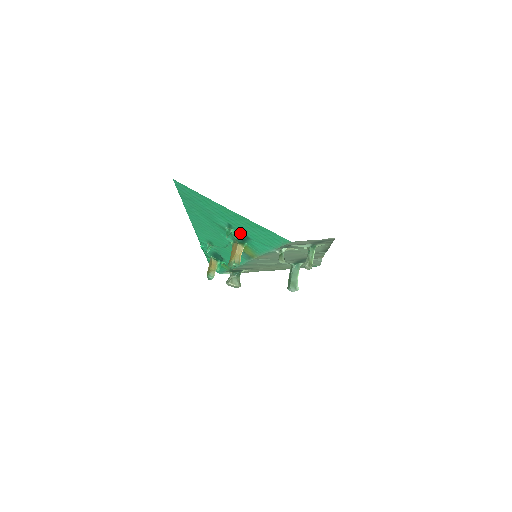
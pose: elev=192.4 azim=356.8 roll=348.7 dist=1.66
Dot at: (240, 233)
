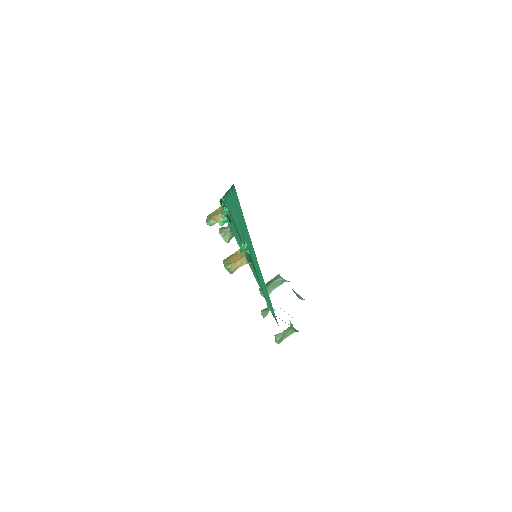
Dot at: (252, 260)
